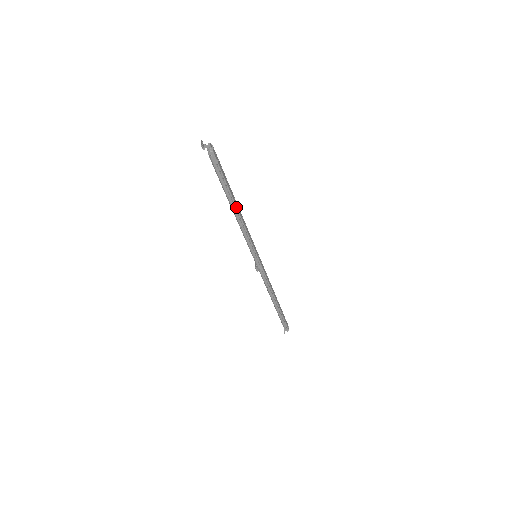
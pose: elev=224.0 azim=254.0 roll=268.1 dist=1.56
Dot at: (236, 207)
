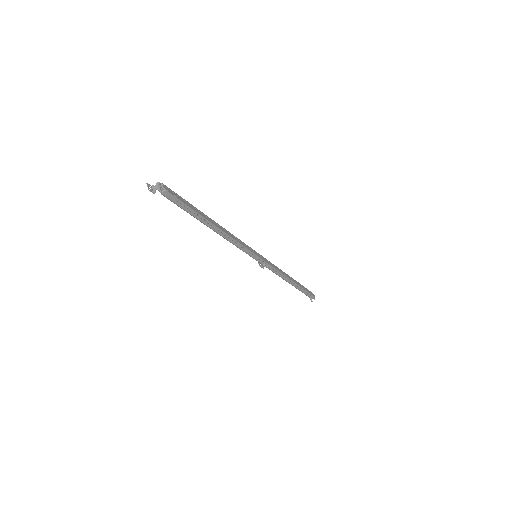
Dot at: (215, 227)
